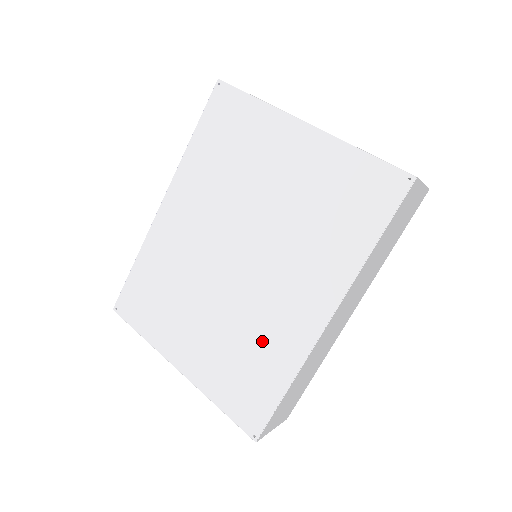
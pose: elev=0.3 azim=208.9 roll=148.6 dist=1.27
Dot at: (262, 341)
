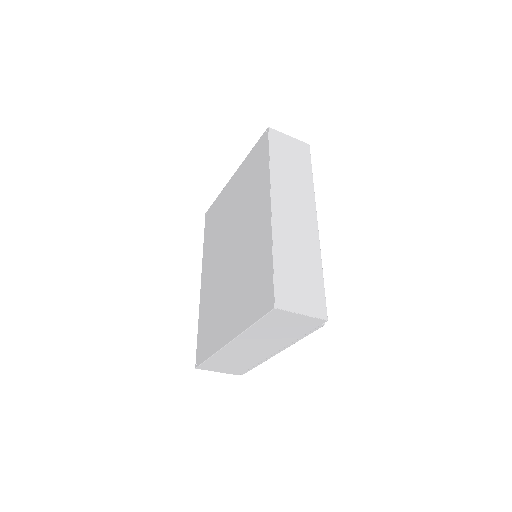
Dot at: (254, 259)
